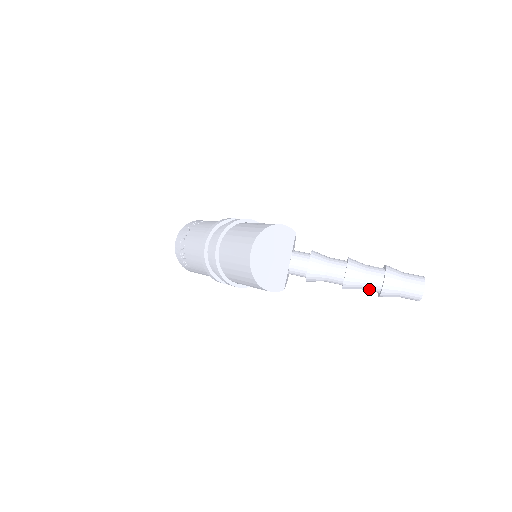
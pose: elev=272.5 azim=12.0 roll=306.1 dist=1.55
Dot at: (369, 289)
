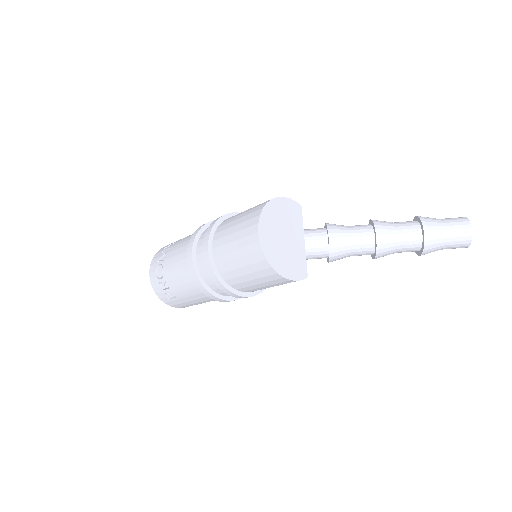
Dot at: (407, 248)
